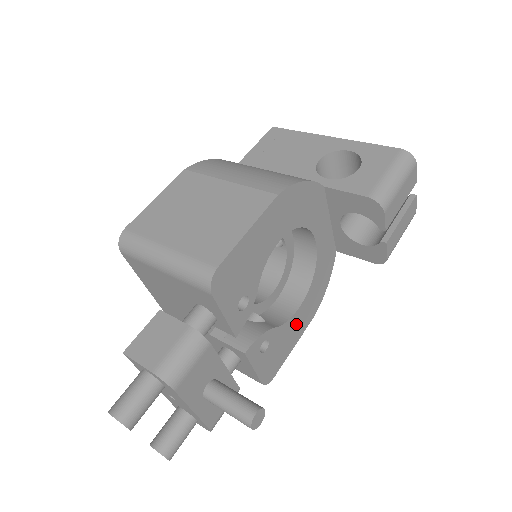
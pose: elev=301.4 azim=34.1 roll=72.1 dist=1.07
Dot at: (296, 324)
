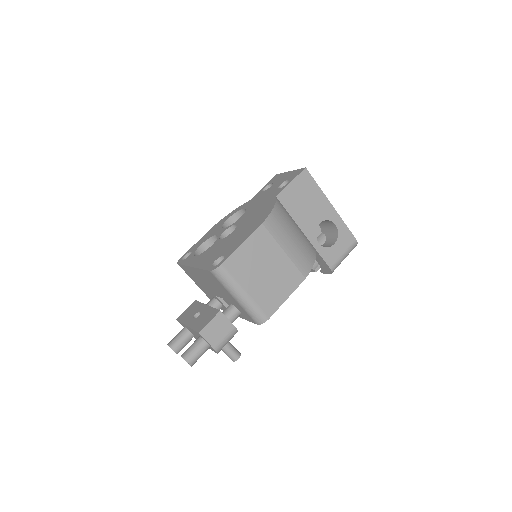
Dot at: occluded
